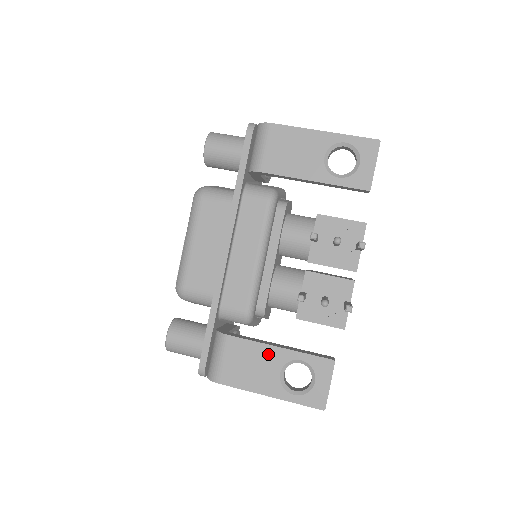
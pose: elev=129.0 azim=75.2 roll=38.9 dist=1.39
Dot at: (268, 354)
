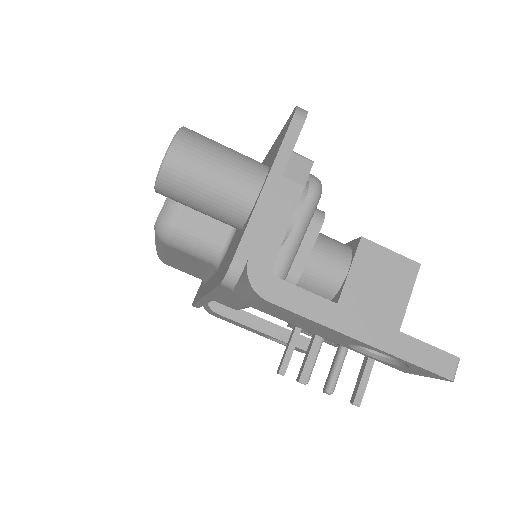
Dot at: occluded
